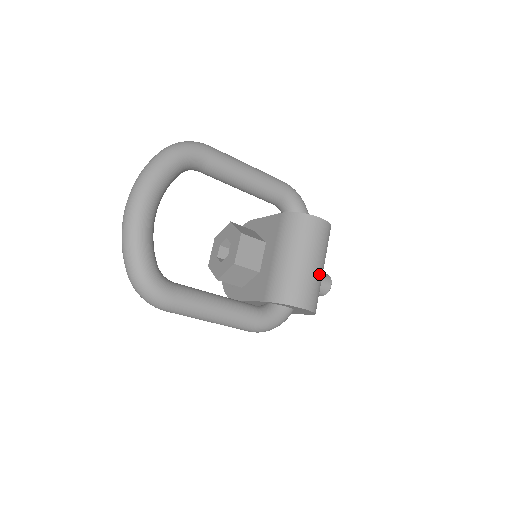
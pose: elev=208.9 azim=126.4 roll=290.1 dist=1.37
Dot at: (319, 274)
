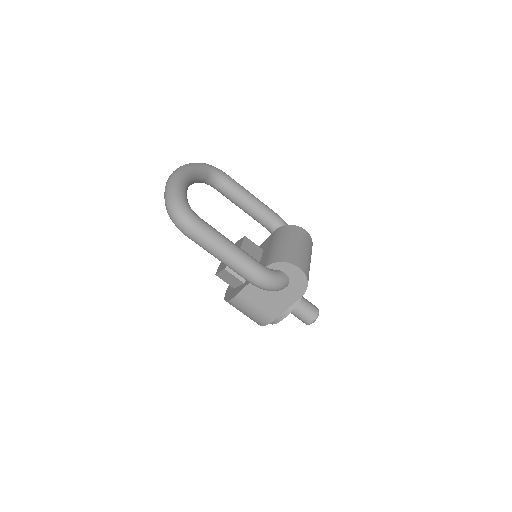
Dot at: (307, 257)
